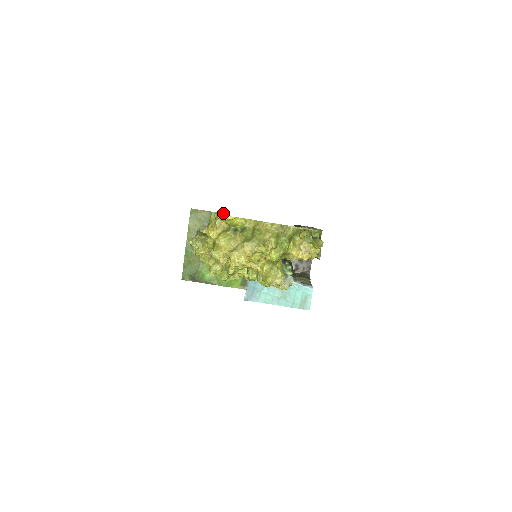
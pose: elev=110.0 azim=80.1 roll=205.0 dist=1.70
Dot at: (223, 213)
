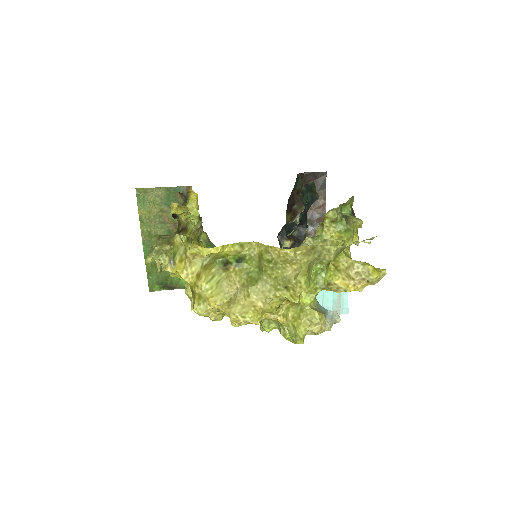
Dot at: (187, 186)
